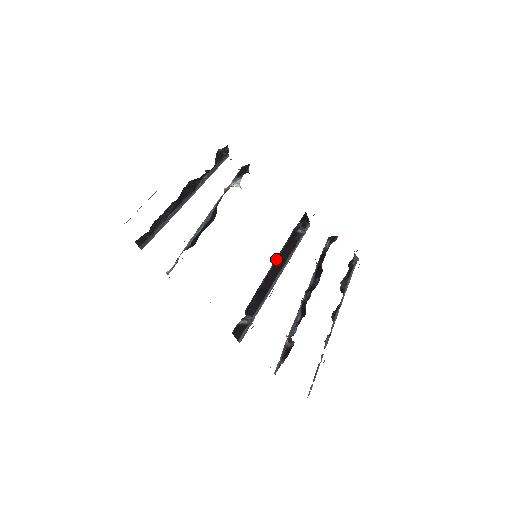
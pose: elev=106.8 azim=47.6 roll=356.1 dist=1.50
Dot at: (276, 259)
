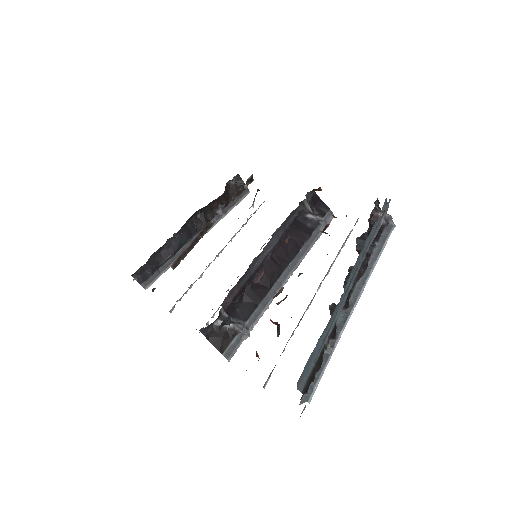
Dot at: (273, 246)
